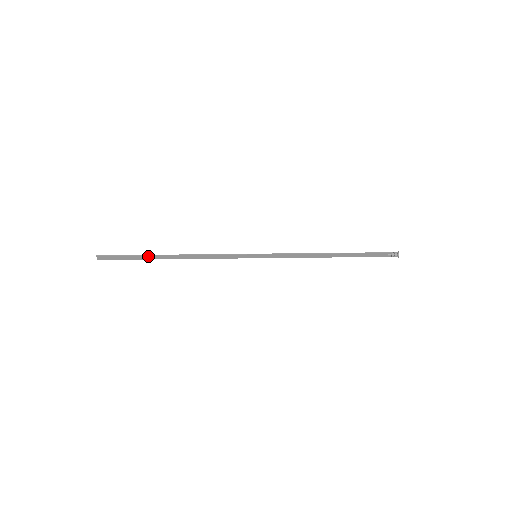
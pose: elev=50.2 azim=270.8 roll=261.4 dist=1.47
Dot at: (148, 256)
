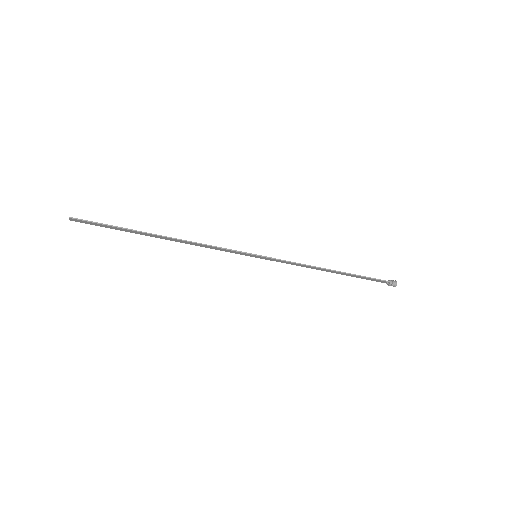
Dot at: (134, 231)
